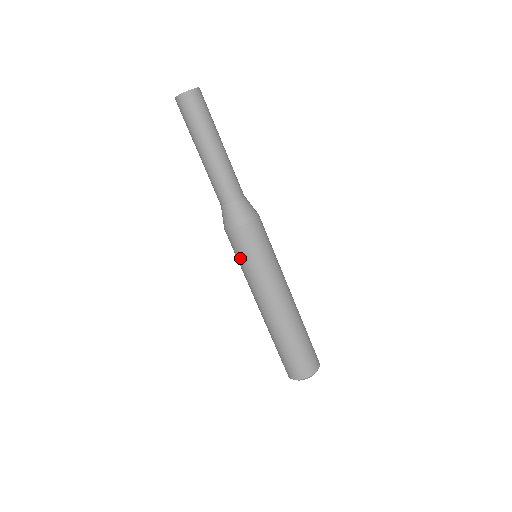
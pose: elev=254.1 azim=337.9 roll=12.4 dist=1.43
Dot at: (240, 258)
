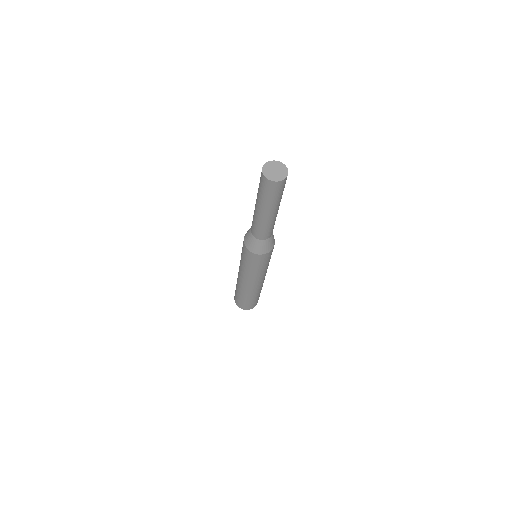
Dot at: occluded
